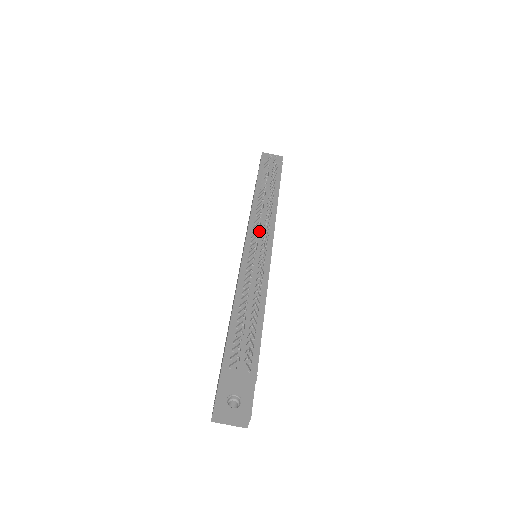
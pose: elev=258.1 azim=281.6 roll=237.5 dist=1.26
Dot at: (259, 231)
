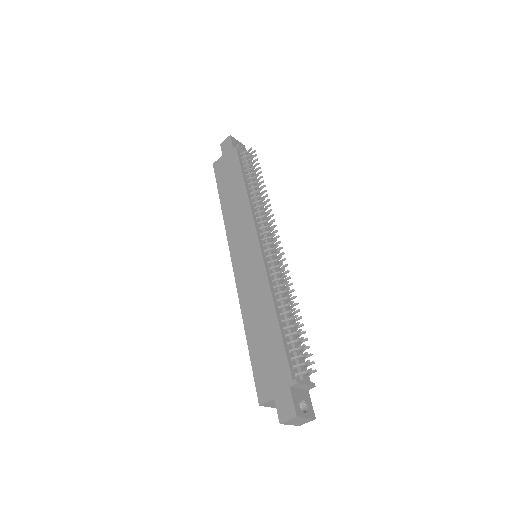
Dot at: occluded
